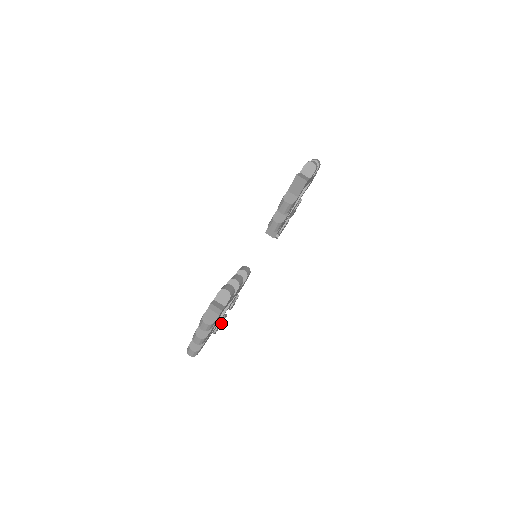
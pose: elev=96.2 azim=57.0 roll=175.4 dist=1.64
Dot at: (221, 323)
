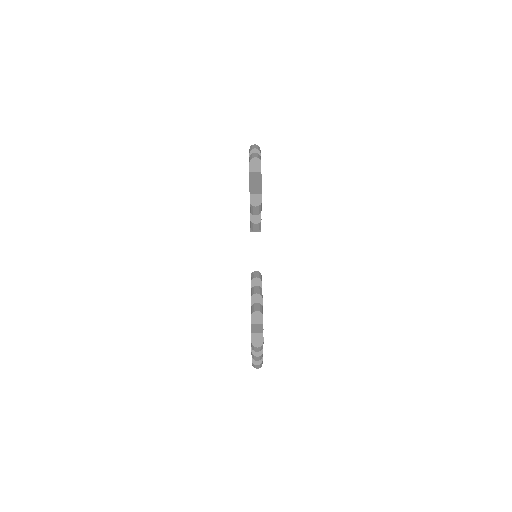
Dot at: occluded
